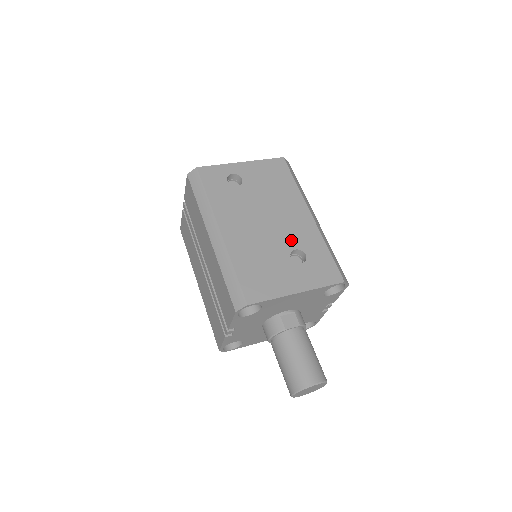
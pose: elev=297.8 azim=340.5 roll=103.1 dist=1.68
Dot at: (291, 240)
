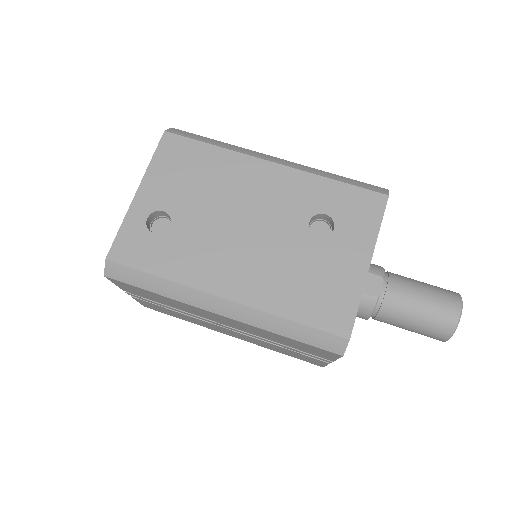
Dot at: (293, 217)
